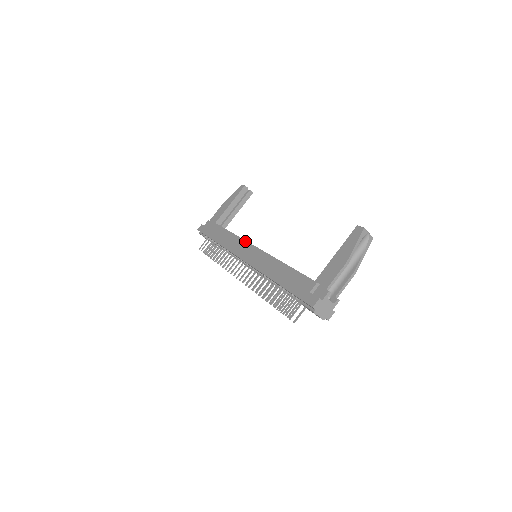
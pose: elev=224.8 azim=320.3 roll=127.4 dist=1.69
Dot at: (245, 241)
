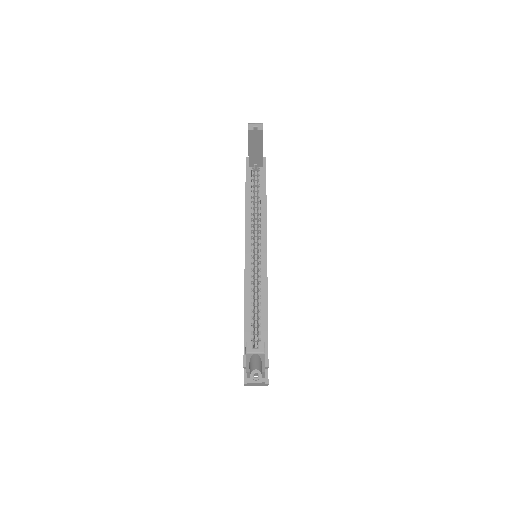
Dot at: occluded
